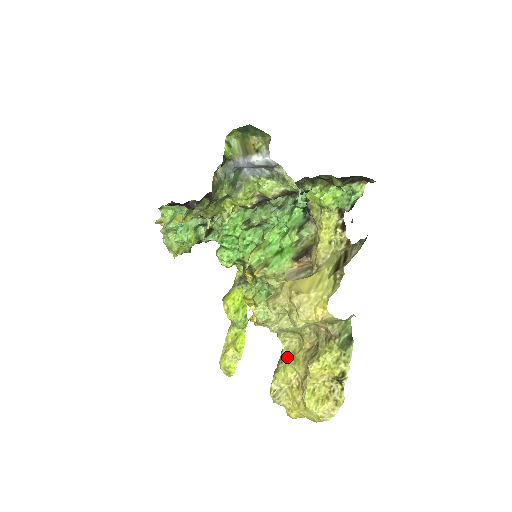
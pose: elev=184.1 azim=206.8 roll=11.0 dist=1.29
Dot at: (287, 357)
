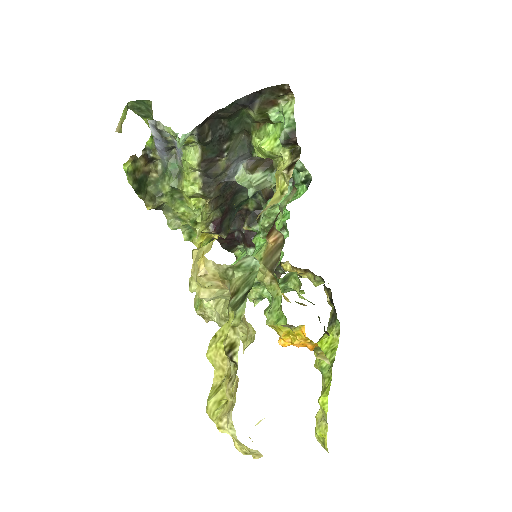
Dot at: occluded
